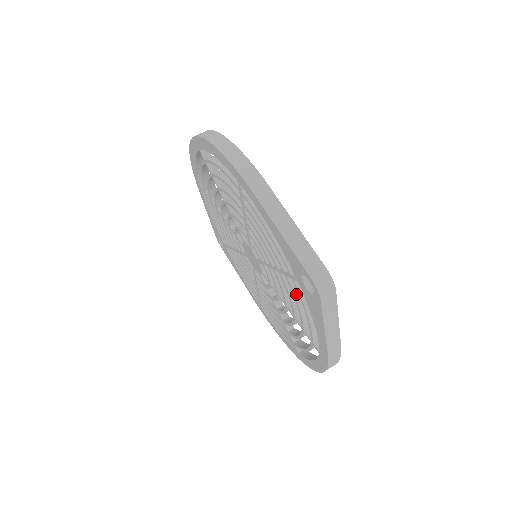
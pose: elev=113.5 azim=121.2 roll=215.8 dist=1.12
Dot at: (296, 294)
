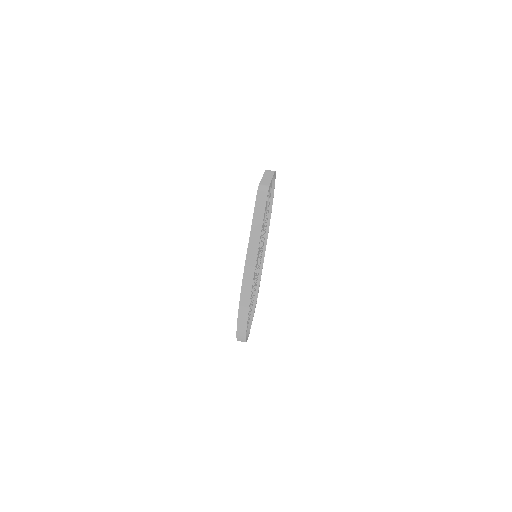
Dot at: occluded
